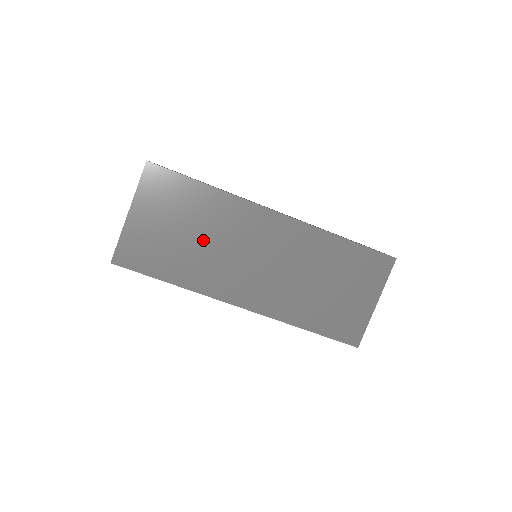
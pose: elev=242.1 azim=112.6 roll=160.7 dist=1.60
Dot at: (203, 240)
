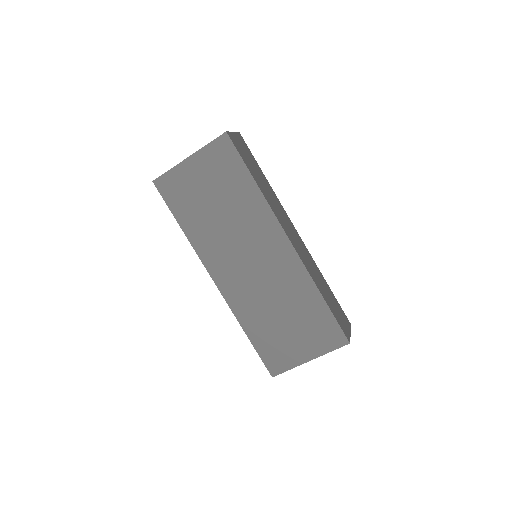
Dot at: (223, 216)
